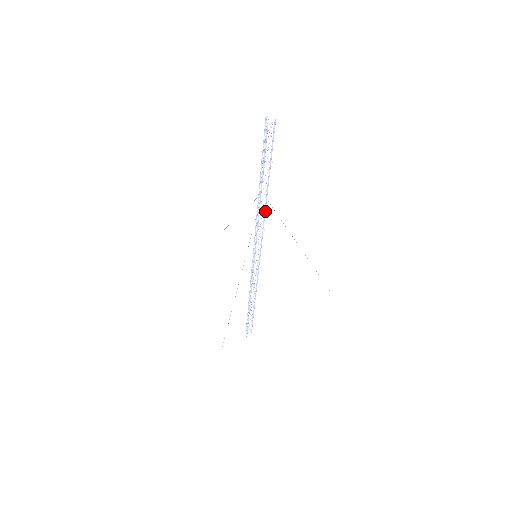
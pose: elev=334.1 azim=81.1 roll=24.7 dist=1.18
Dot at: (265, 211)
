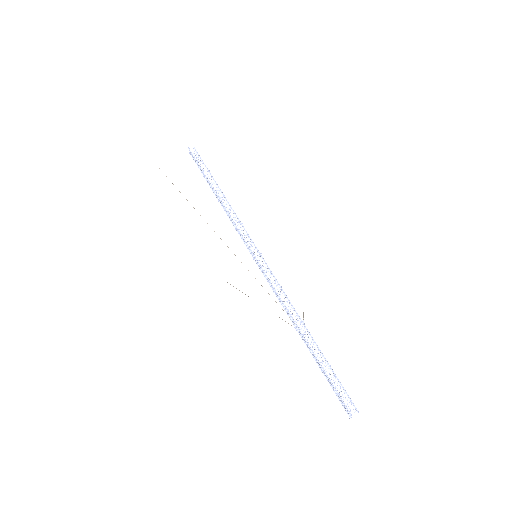
Dot at: (294, 309)
